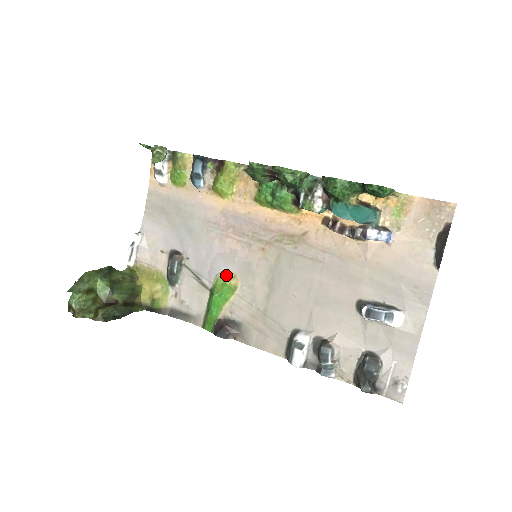
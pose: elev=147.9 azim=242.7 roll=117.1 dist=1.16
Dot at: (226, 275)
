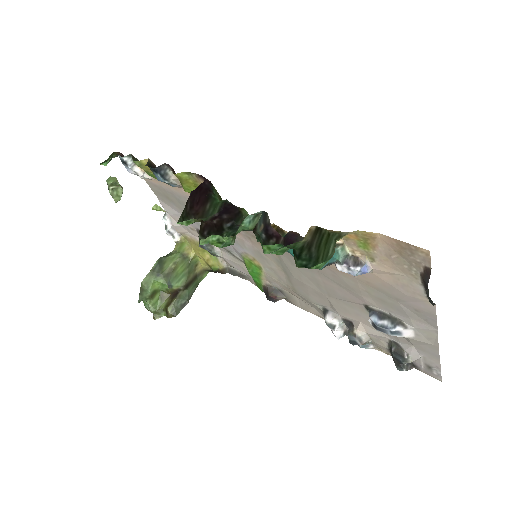
Dot at: (247, 257)
